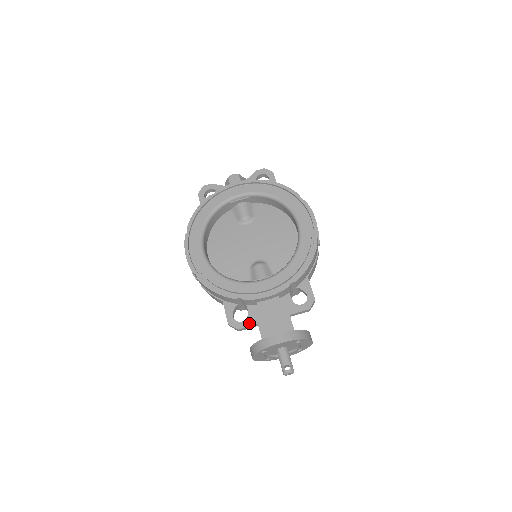
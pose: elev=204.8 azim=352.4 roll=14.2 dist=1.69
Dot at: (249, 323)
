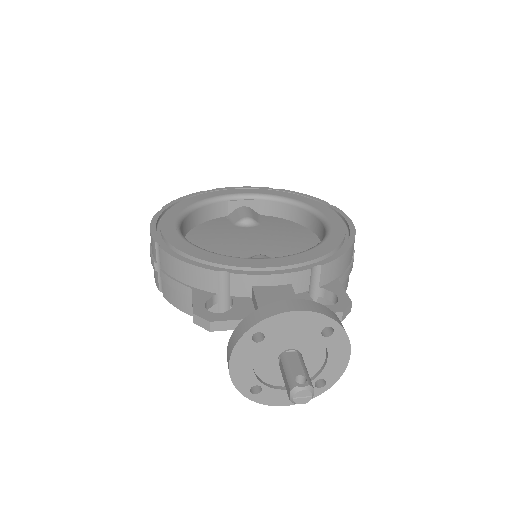
Dot at: (232, 316)
